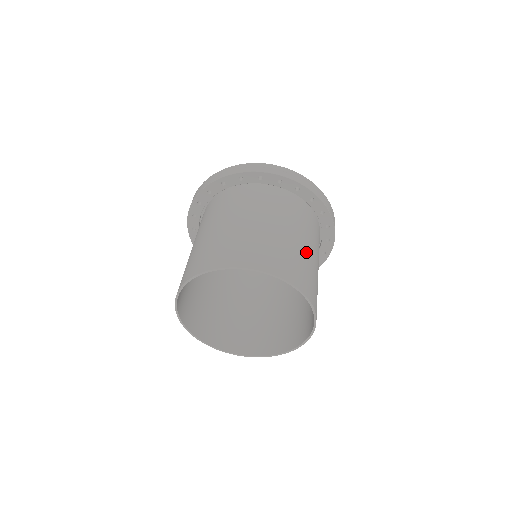
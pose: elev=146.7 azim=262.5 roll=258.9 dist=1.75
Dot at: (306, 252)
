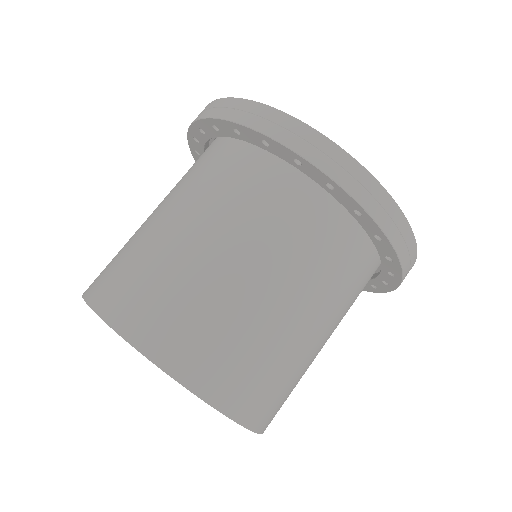
Dot at: (281, 322)
